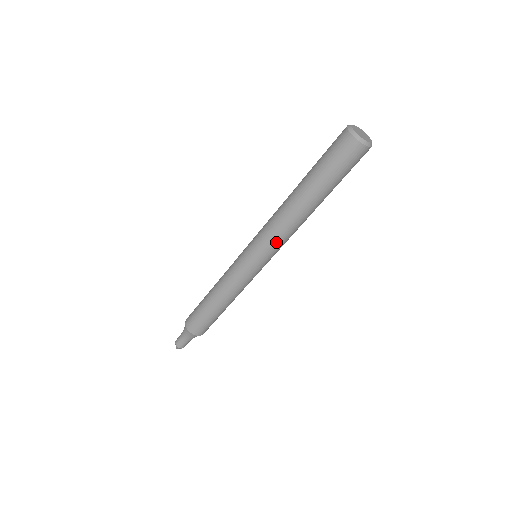
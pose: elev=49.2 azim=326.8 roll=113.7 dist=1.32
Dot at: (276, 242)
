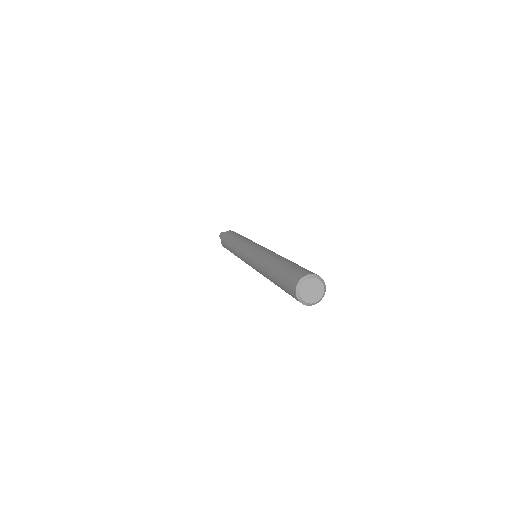
Dot at: occluded
